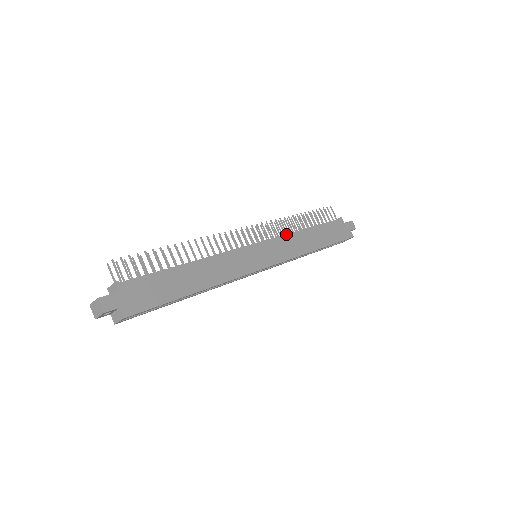
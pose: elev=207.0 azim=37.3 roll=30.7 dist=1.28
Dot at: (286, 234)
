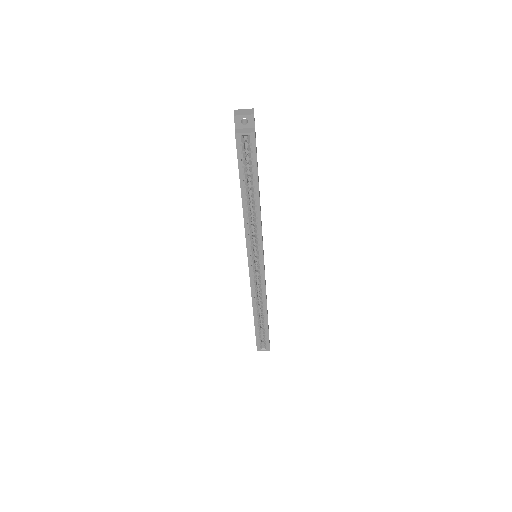
Dot at: occluded
